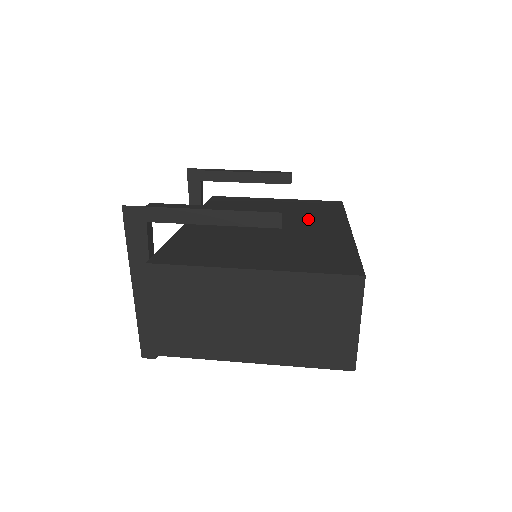
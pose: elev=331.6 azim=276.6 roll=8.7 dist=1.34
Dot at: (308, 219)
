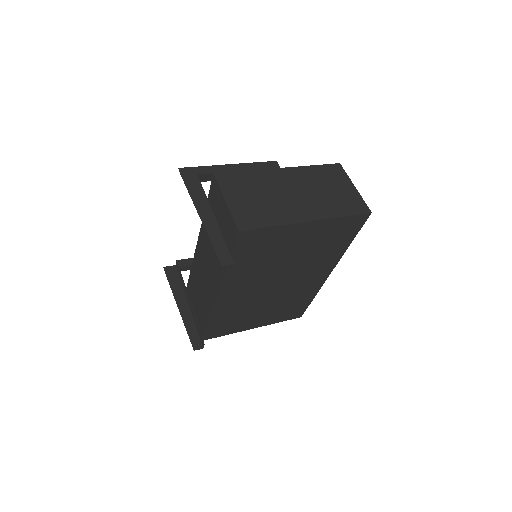
Dot at: occluded
